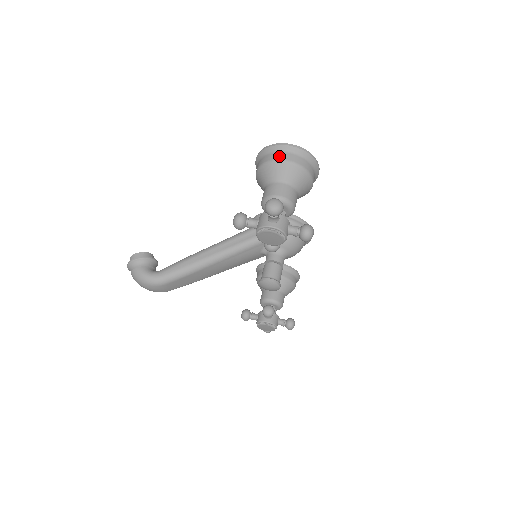
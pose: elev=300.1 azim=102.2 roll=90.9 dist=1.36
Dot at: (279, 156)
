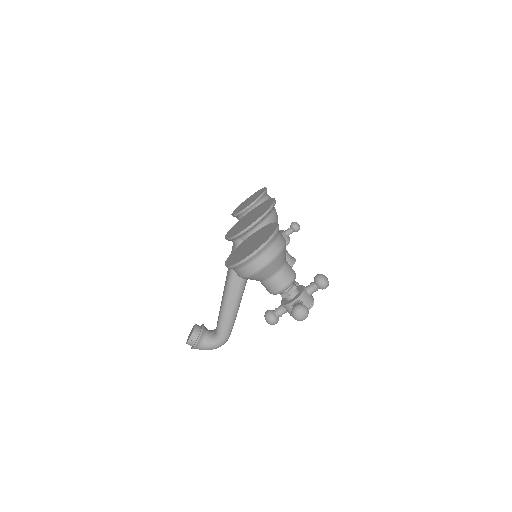
Dot at: (254, 268)
